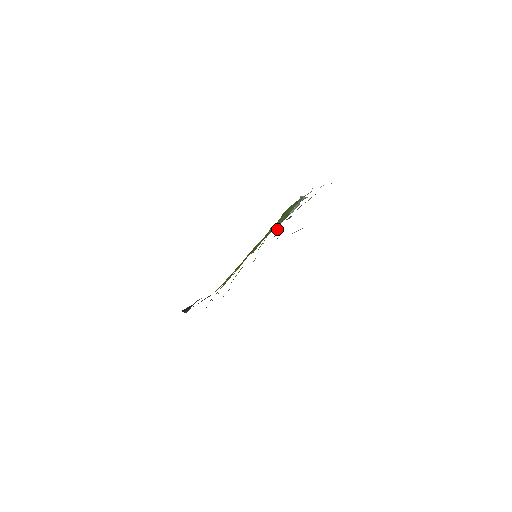
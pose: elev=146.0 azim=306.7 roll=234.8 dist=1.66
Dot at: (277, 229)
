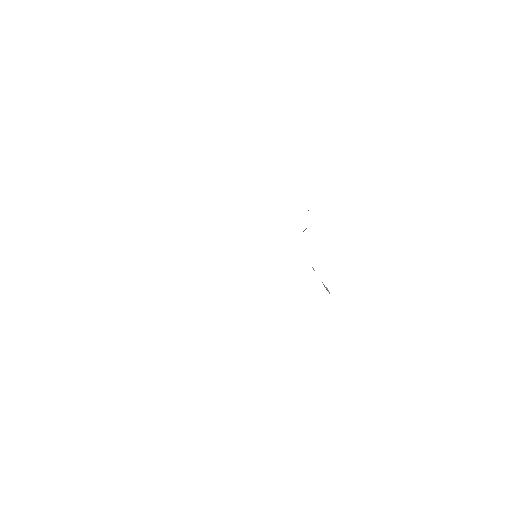
Dot at: occluded
